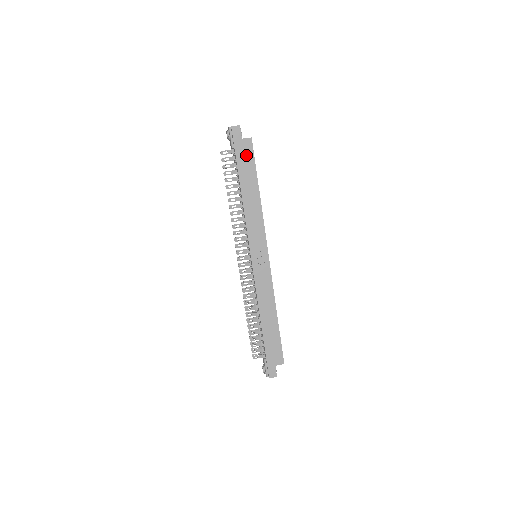
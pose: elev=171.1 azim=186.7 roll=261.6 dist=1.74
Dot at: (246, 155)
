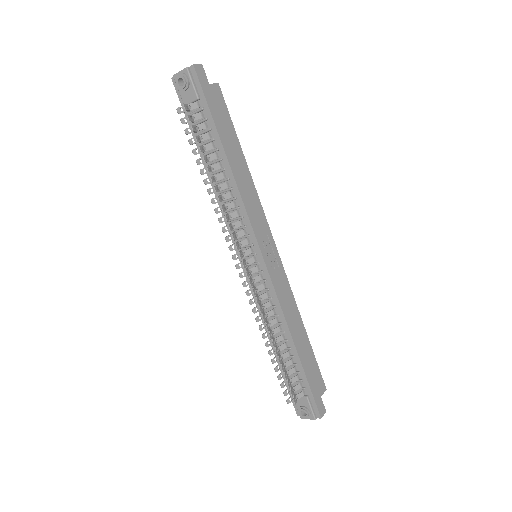
Dot at: (219, 108)
